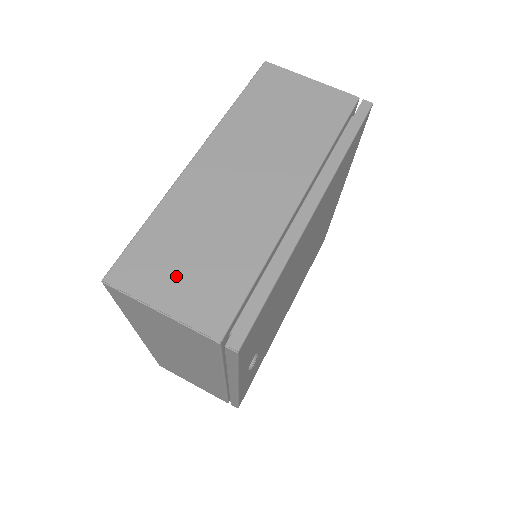
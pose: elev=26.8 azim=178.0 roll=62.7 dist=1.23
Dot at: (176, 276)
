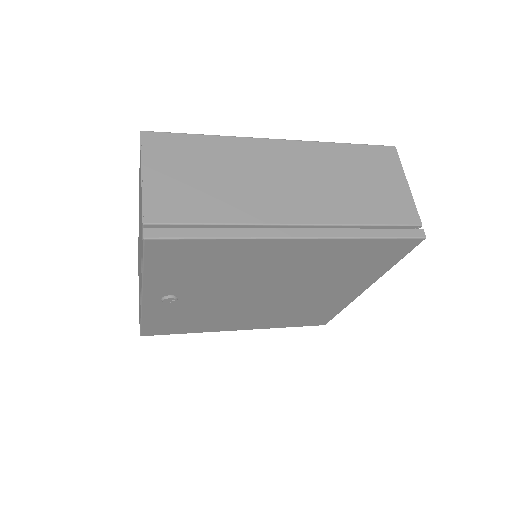
Dot at: (175, 172)
